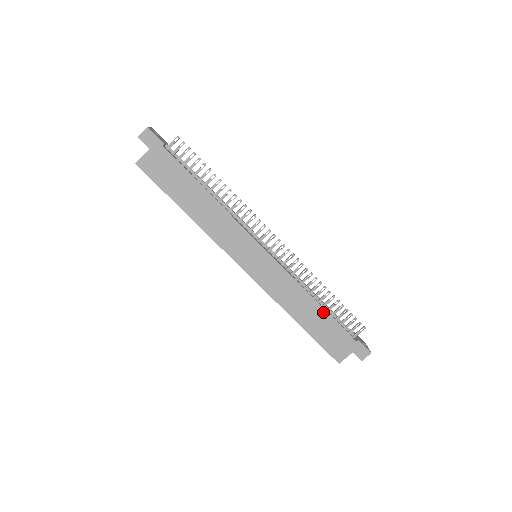
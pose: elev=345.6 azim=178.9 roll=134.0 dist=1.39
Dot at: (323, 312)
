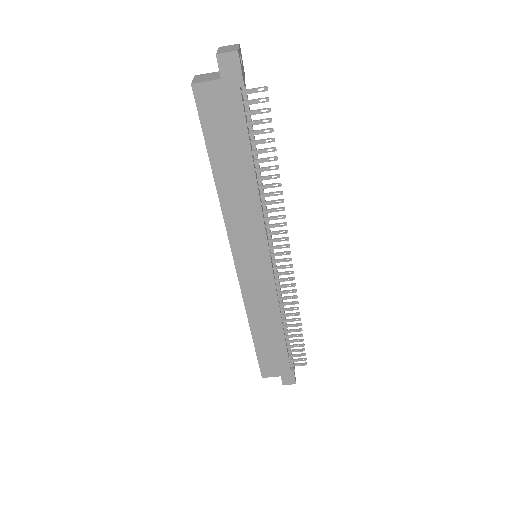
Dot at: (281, 337)
